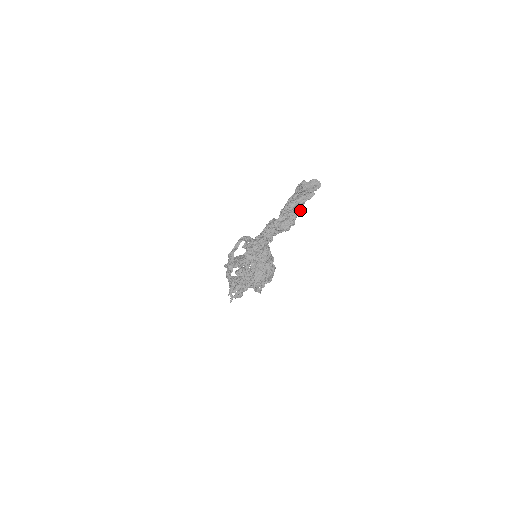
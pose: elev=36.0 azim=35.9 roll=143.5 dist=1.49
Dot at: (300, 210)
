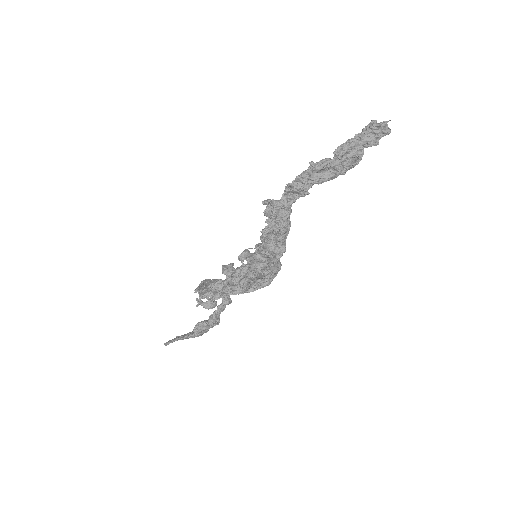
Dot at: (358, 156)
